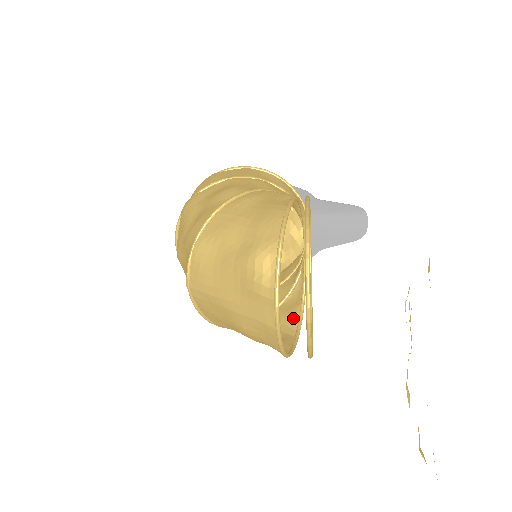
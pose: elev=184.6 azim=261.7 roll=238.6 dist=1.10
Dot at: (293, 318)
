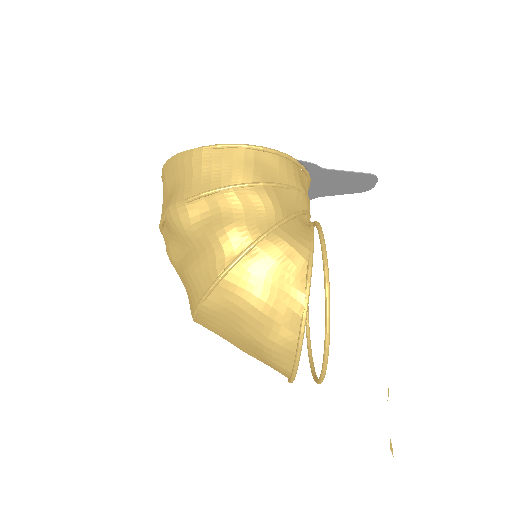
Dot at: occluded
